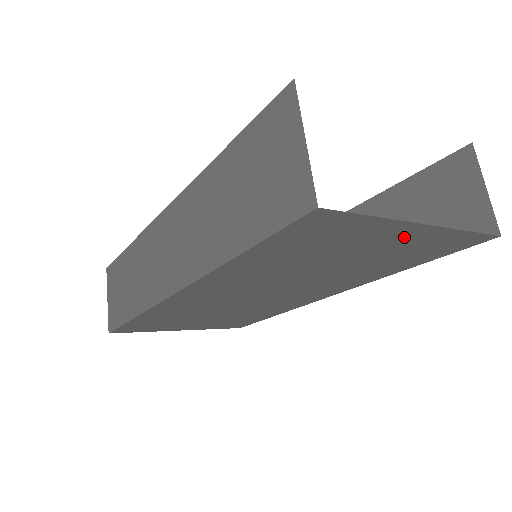
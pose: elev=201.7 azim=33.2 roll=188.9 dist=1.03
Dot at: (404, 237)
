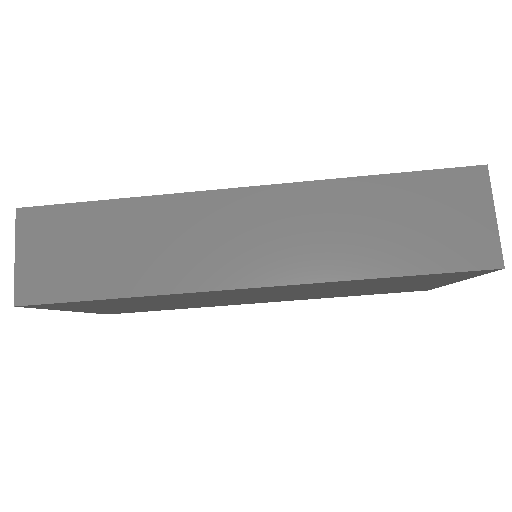
Dot at: (432, 284)
